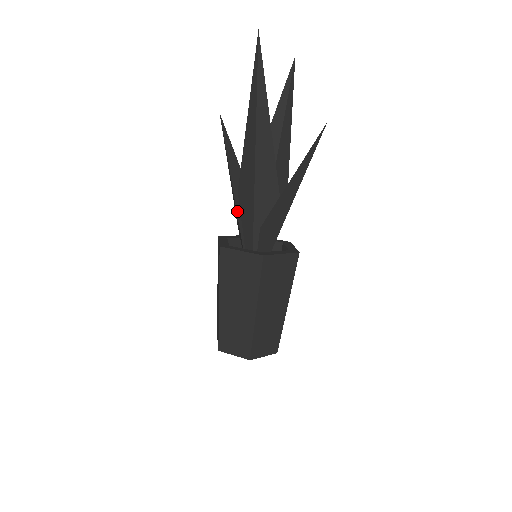
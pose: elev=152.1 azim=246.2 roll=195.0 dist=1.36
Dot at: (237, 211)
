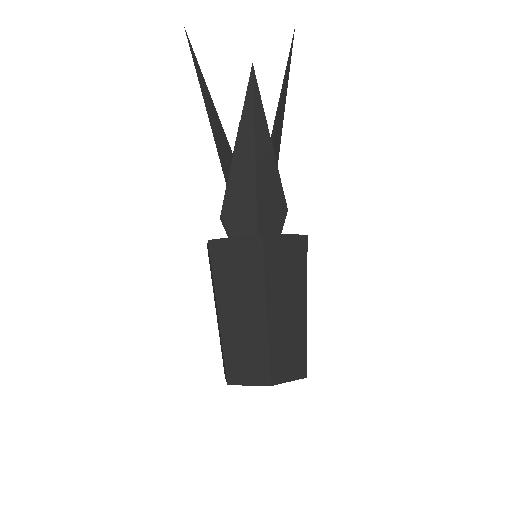
Dot at: occluded
